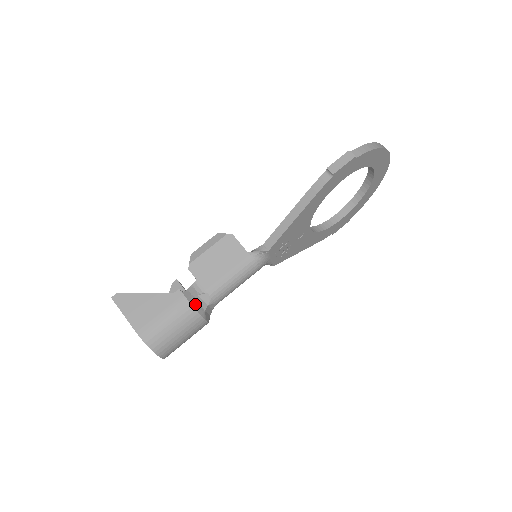
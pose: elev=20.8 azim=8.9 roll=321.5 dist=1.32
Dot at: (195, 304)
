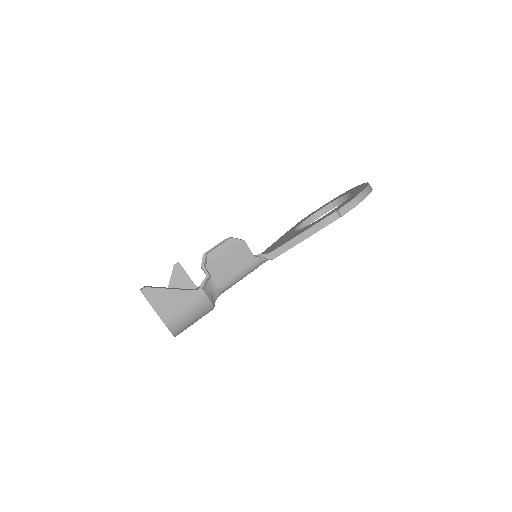
Dot at: (211, 299)
